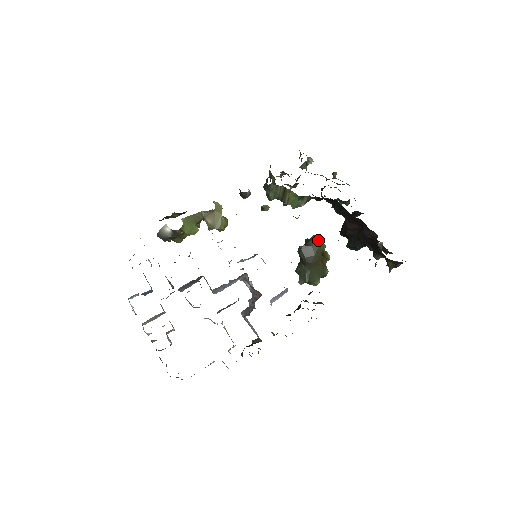
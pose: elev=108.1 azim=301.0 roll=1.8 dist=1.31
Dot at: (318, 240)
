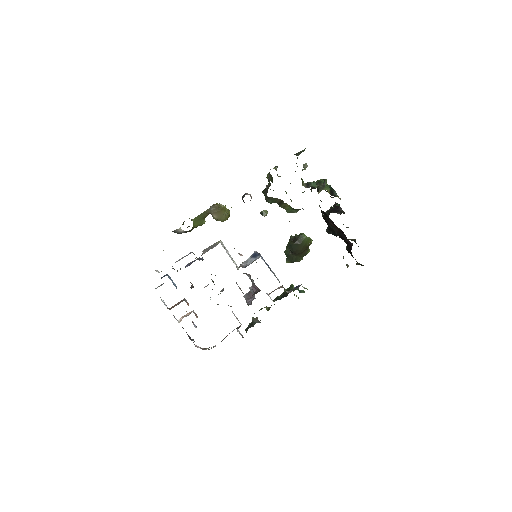
Dot at: (305, 239)
